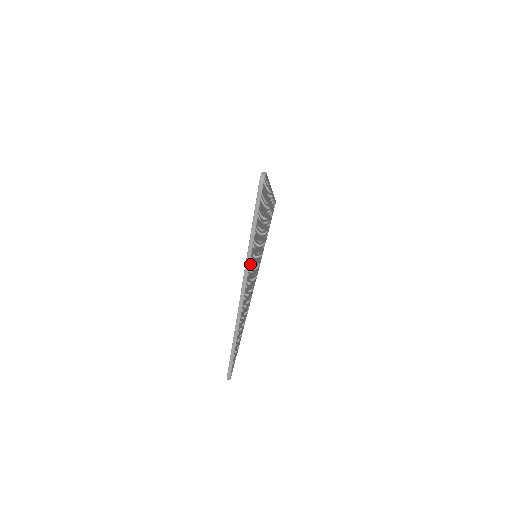
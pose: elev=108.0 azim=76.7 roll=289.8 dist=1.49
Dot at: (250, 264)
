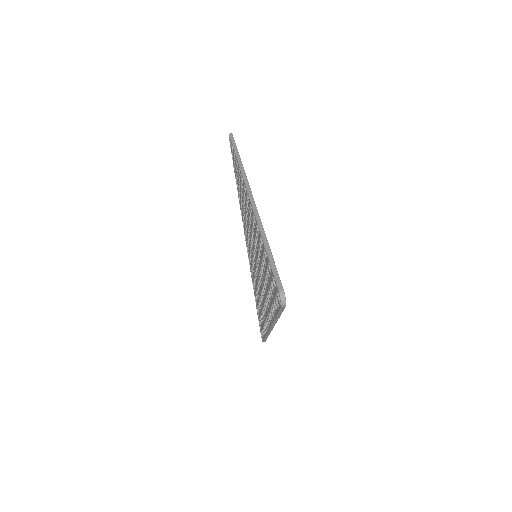
Dot at: occluded
